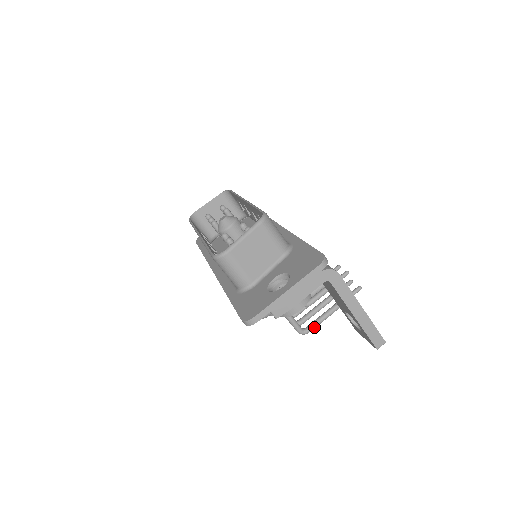
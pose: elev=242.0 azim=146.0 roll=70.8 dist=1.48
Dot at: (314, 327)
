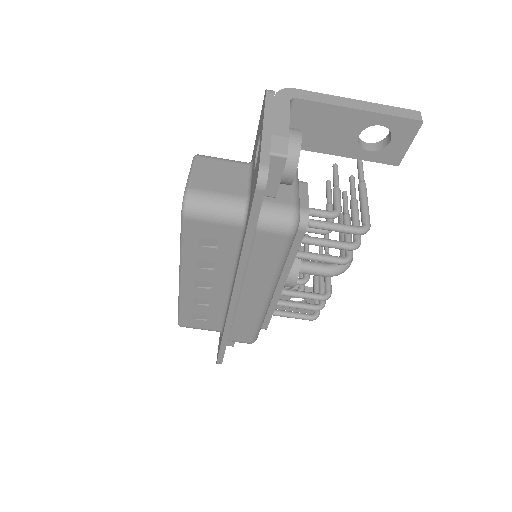
Dot at: (367, 216)
